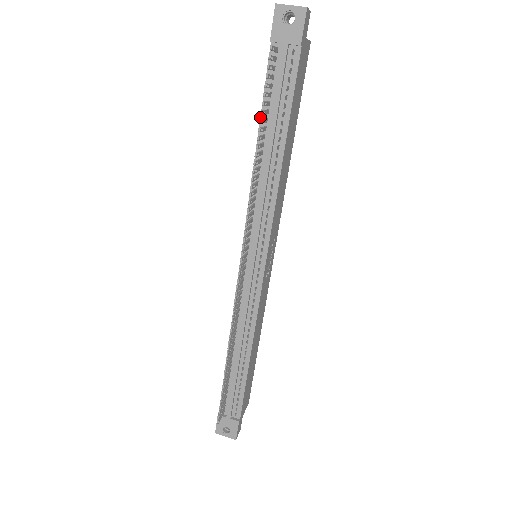
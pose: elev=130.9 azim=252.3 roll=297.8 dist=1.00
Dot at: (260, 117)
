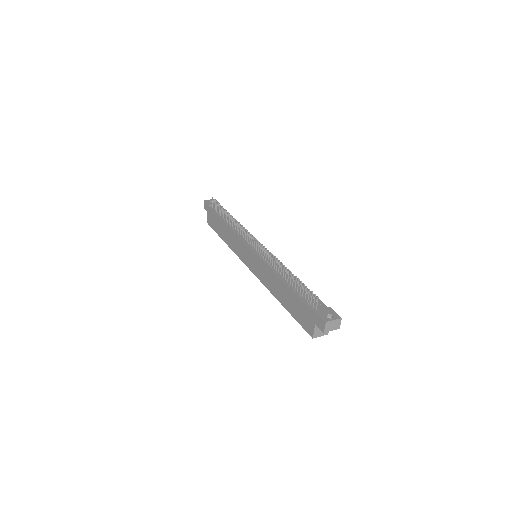
Dot at: (220, 218)
